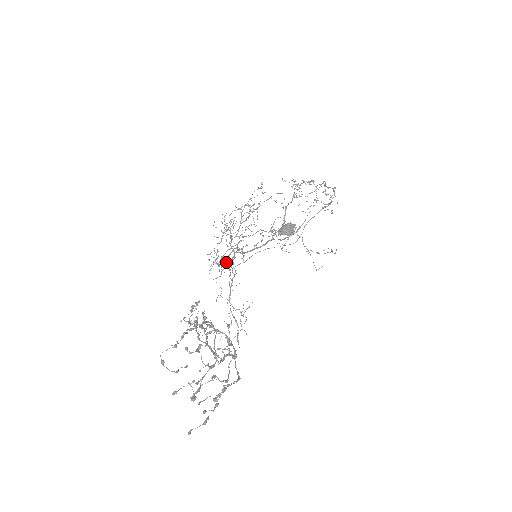
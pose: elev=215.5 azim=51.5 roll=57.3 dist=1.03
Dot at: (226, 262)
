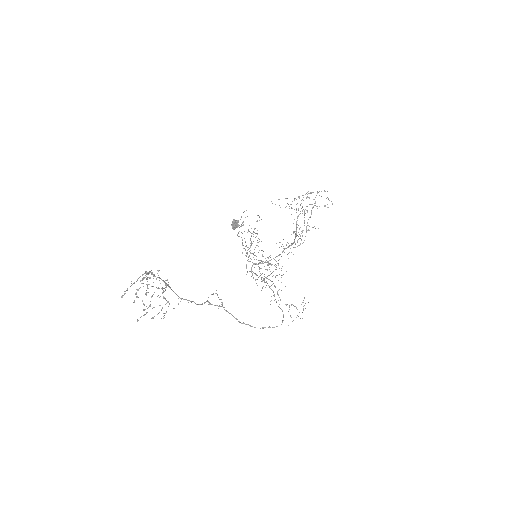
Dot at: occluded
